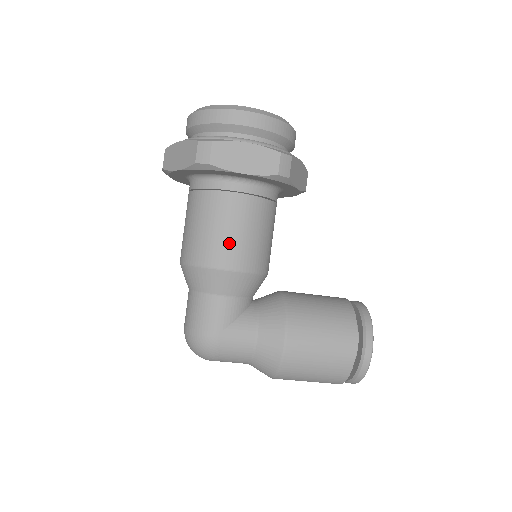
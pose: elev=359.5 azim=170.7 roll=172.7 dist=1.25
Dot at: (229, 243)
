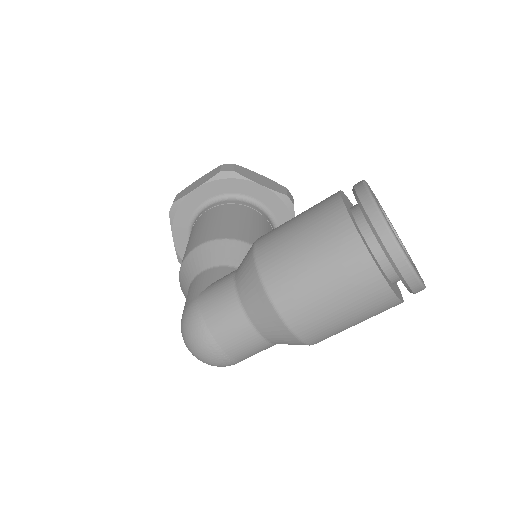
Dot at: (199, 234)
